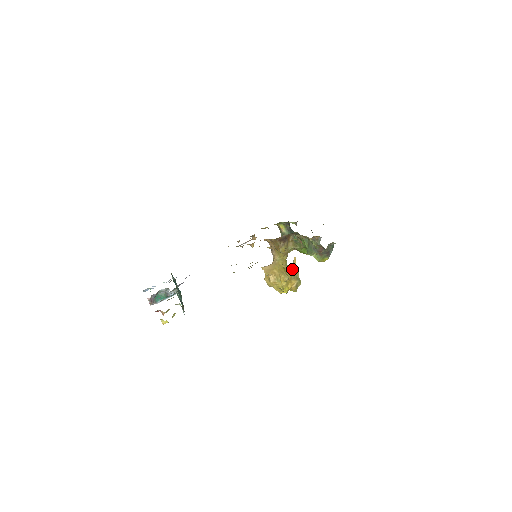
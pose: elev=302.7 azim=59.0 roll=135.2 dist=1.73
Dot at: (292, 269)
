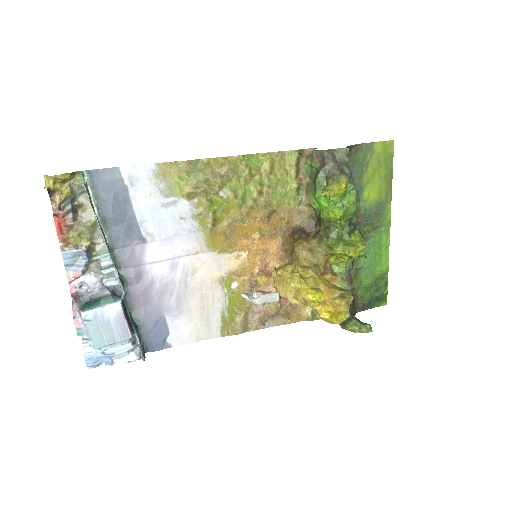
Dot at: occluded
